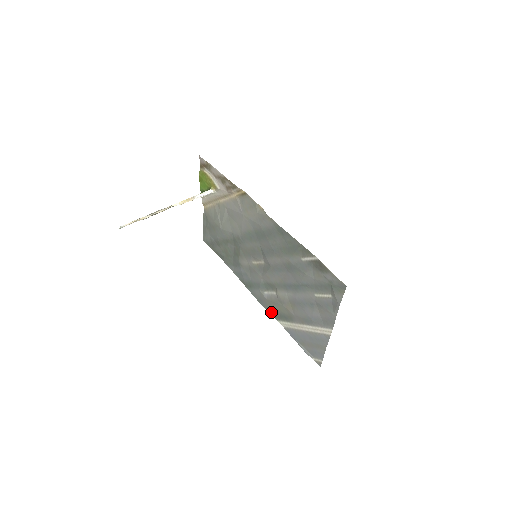
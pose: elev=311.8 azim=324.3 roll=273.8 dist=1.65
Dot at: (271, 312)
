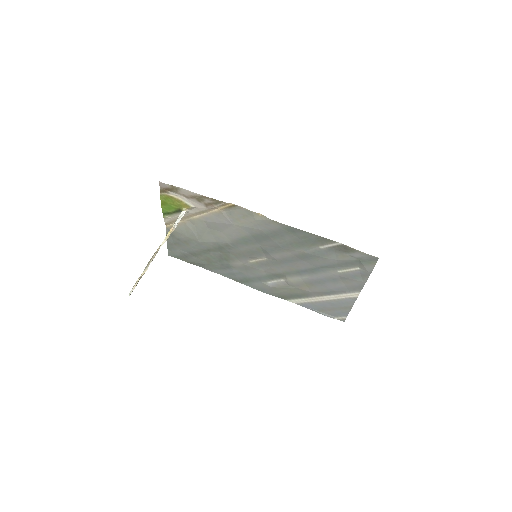
Dot at: (279, 296)
